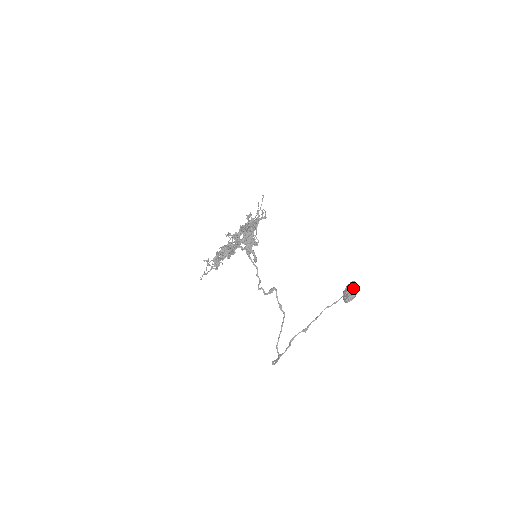
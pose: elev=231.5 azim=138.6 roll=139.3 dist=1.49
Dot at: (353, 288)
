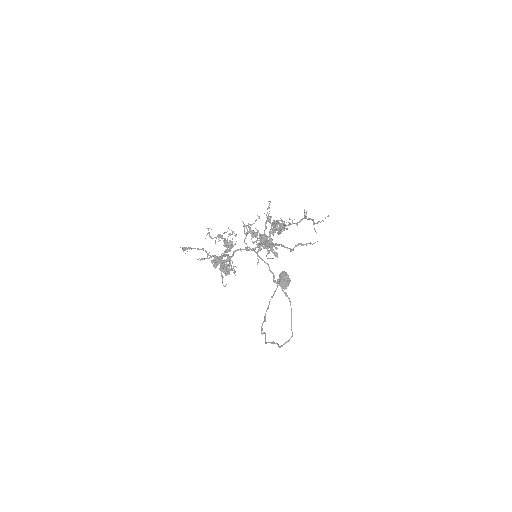
Dot at: (288, 276)
